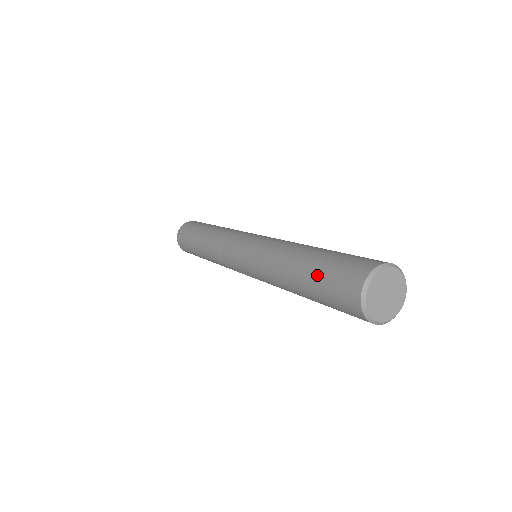
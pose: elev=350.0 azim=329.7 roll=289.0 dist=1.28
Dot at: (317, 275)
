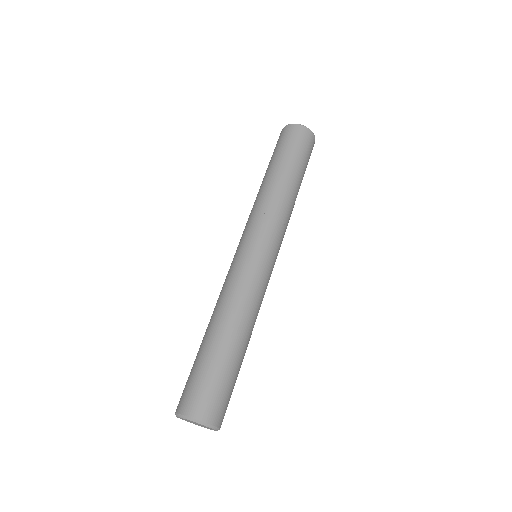
Dot at: occluded
